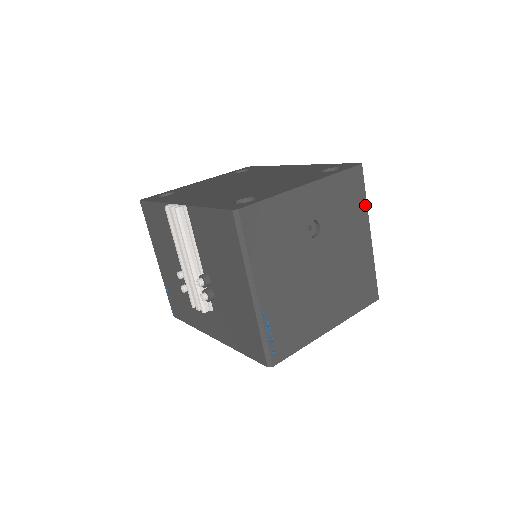
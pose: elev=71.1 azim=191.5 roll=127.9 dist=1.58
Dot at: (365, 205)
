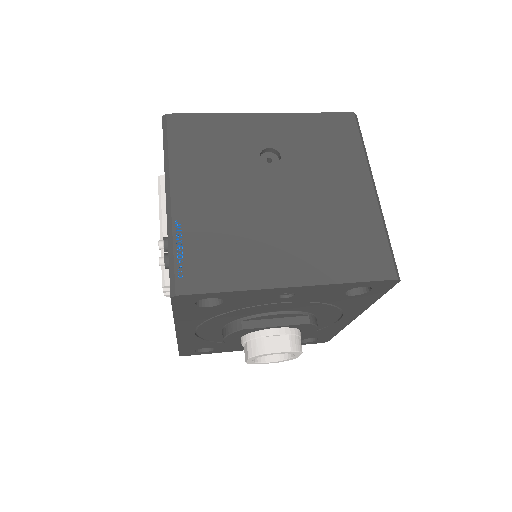
Dot at: (361, 154)
